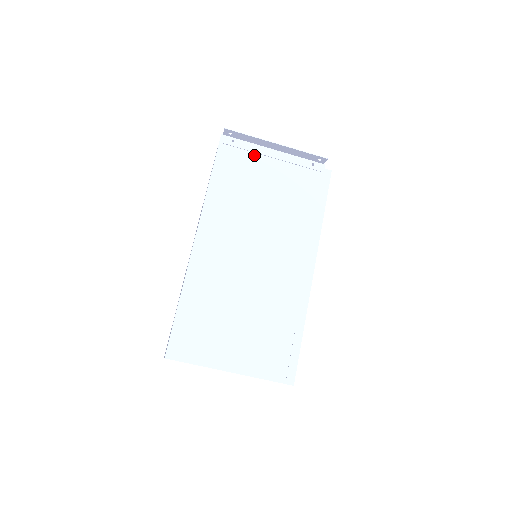
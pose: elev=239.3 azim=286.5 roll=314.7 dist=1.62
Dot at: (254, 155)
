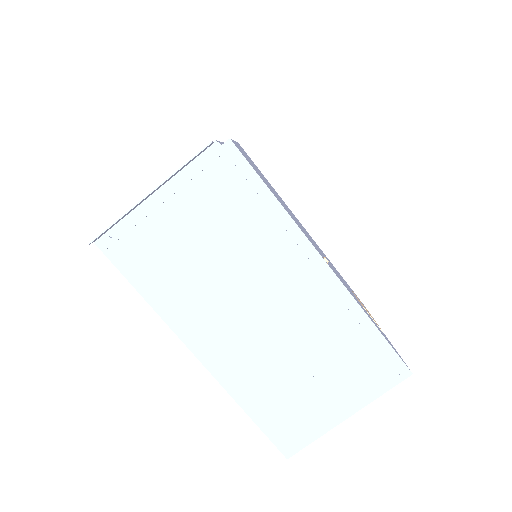
Dot at: (144, 223)
